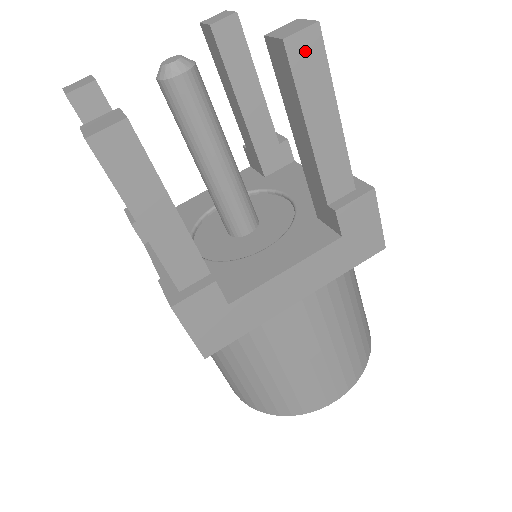
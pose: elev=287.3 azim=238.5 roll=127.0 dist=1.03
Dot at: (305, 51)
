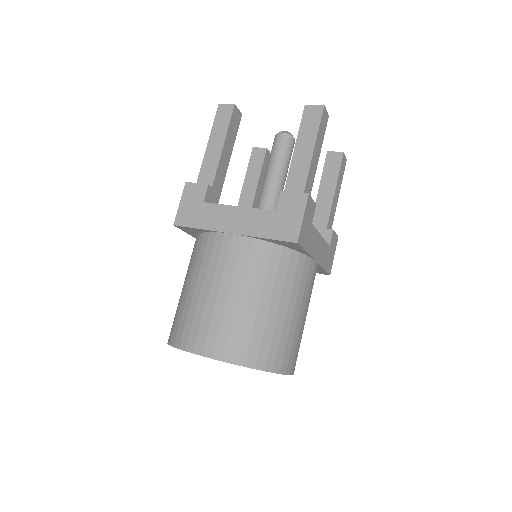
Dot at: (312, 113)
